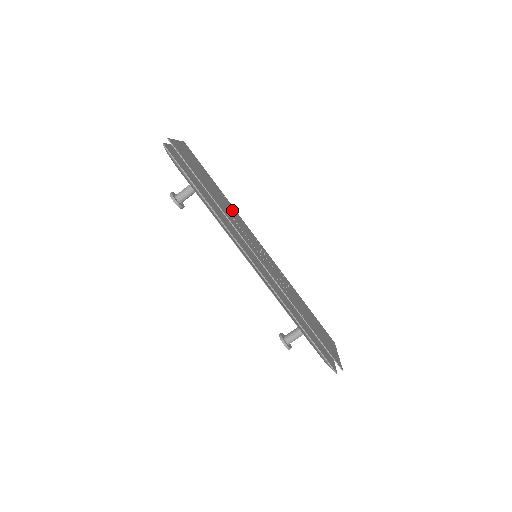
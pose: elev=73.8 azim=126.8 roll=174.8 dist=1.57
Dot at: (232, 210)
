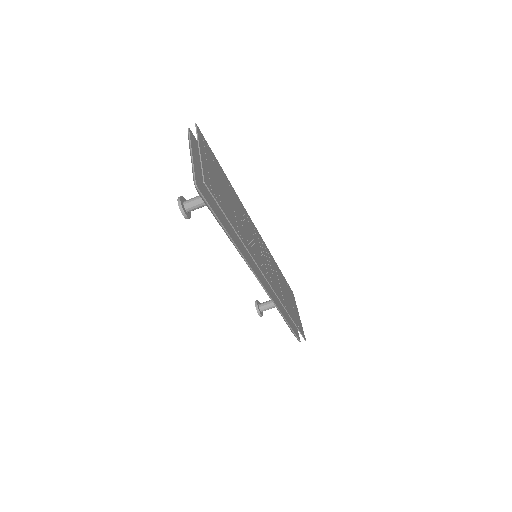
Dot at: (240, 209)
